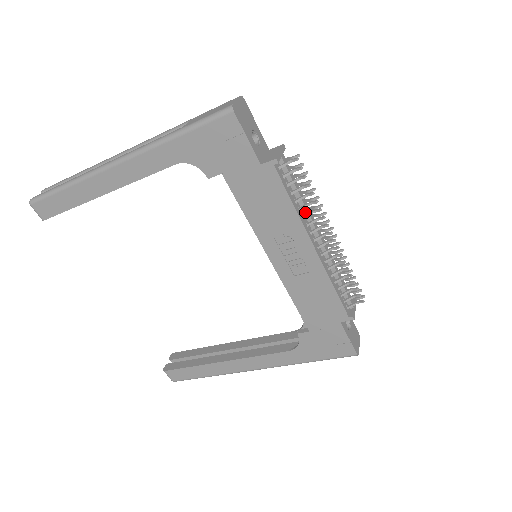
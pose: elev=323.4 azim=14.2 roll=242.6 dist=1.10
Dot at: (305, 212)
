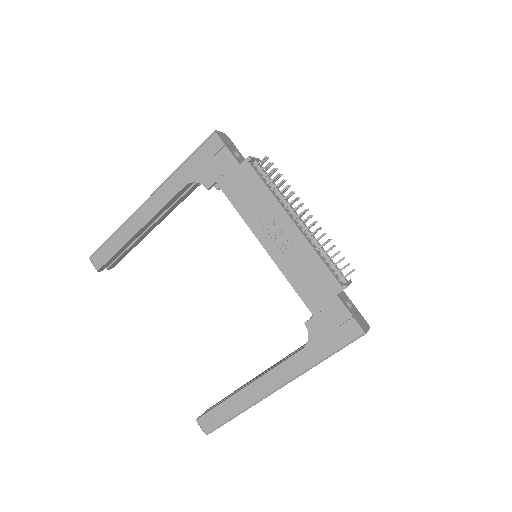
Dot at: (282, 199)
